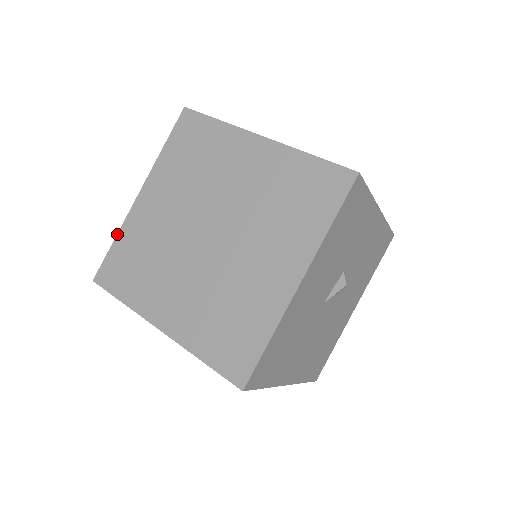
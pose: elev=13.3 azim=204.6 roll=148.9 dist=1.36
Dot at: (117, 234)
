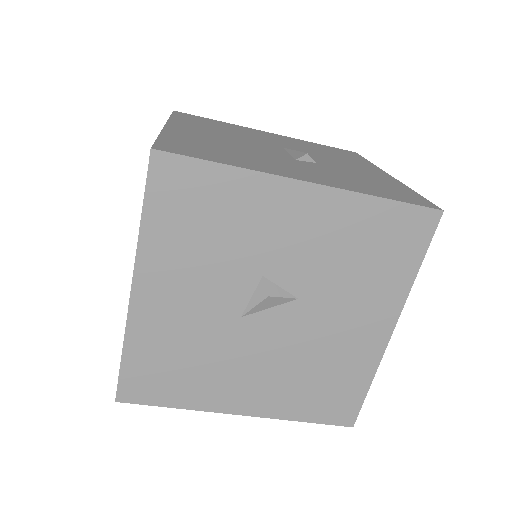
Dot at: occluded
